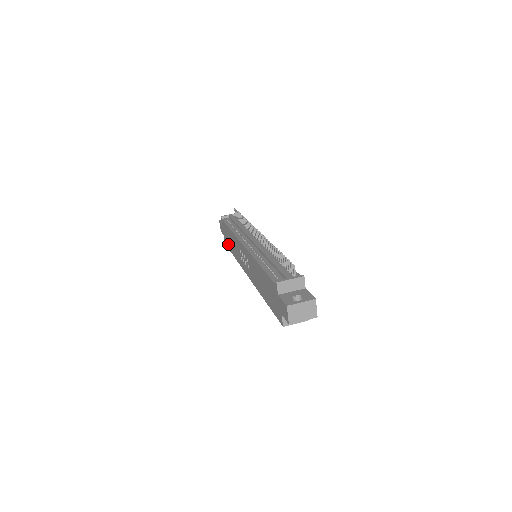
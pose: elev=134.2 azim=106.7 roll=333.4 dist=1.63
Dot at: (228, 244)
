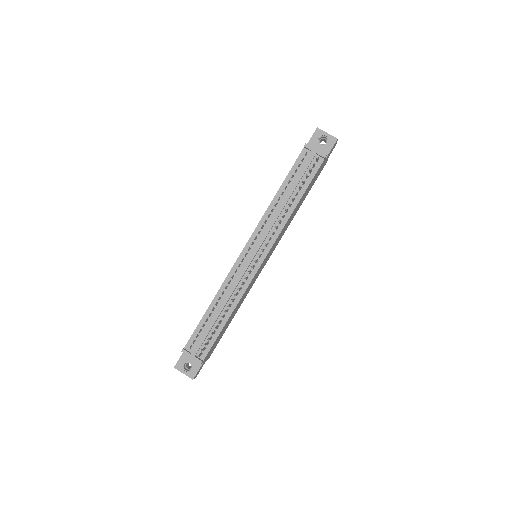
Dot at: occluded
